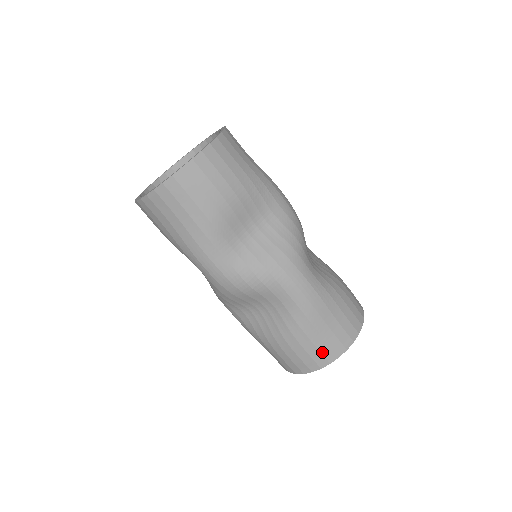
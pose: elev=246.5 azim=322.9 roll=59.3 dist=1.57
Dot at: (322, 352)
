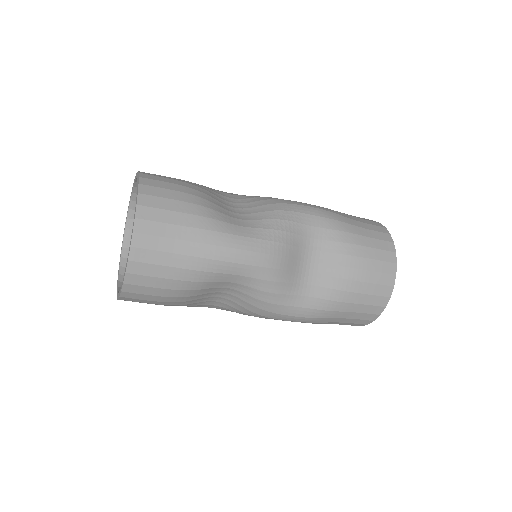
Dot at: occluded
